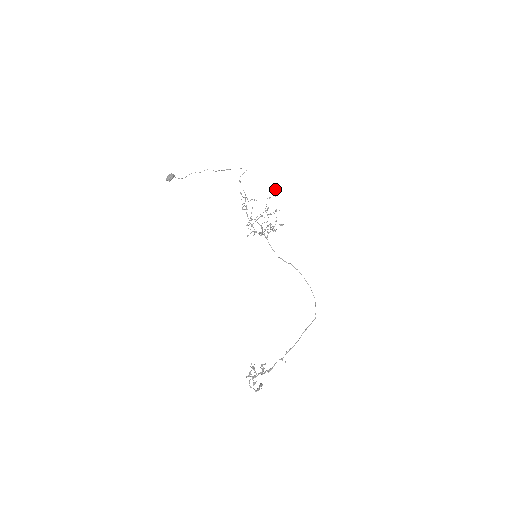
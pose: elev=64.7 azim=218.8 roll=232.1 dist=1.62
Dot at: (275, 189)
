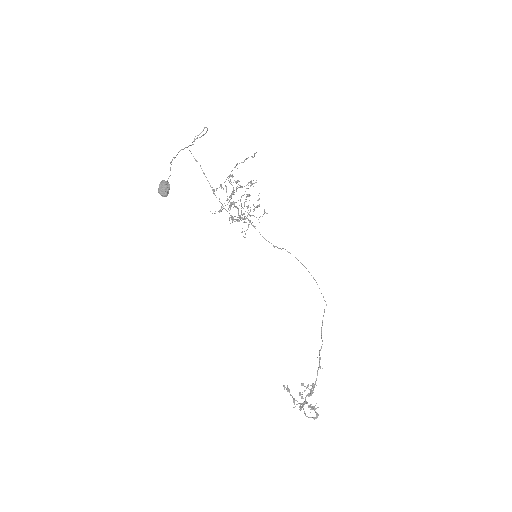
Dot at: (254, 155)
